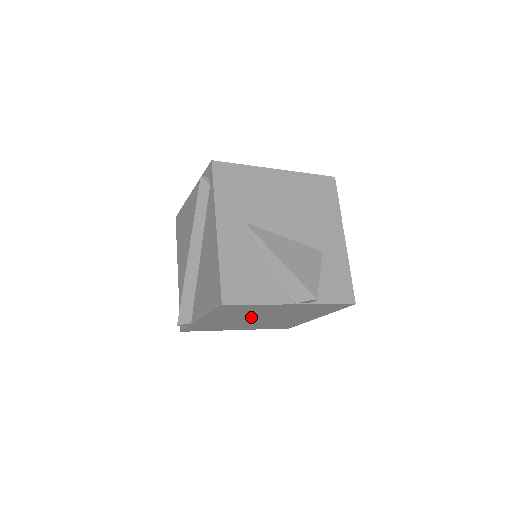
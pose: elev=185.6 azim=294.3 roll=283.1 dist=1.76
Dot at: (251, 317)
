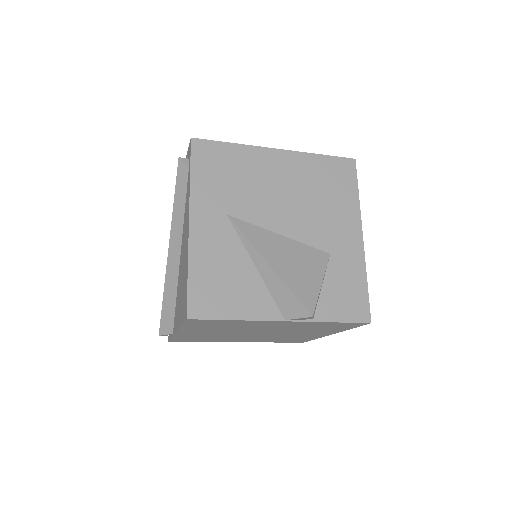
Dot at: (241, 331)
